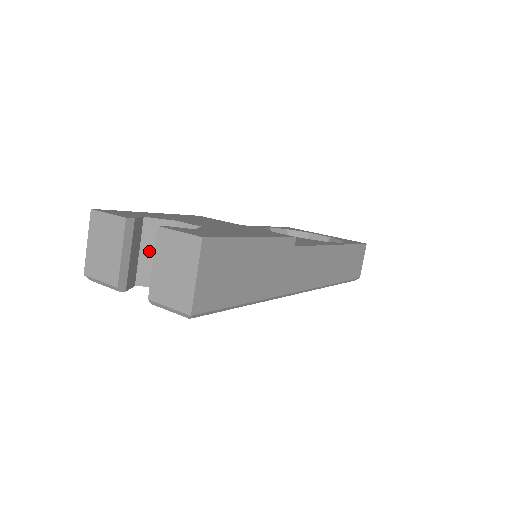
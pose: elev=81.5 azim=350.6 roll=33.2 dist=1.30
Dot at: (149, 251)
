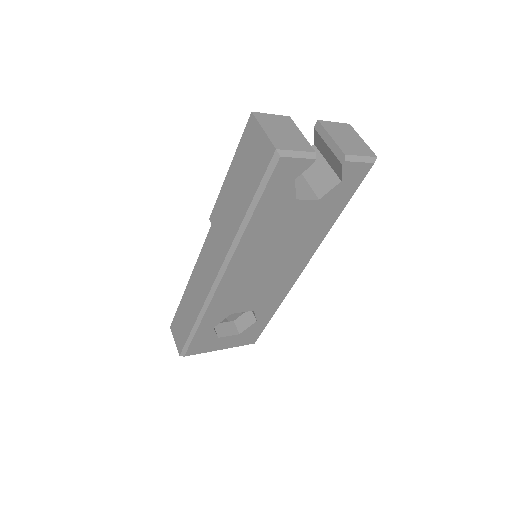
Dot at: occluded
